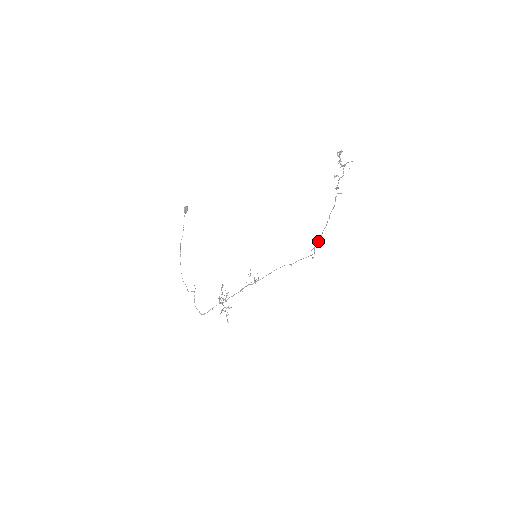
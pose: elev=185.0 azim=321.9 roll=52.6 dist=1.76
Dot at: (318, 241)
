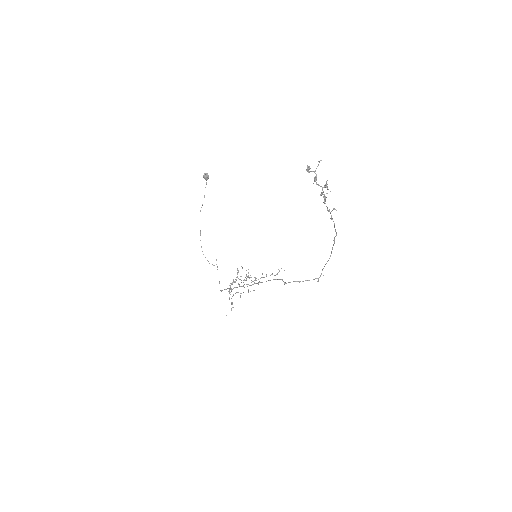
Dot at: (325, 264)
